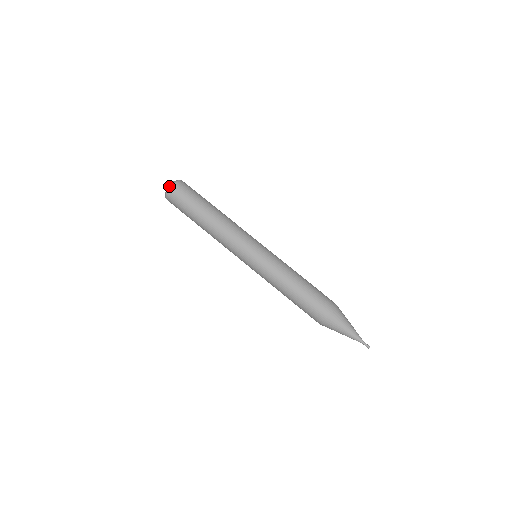
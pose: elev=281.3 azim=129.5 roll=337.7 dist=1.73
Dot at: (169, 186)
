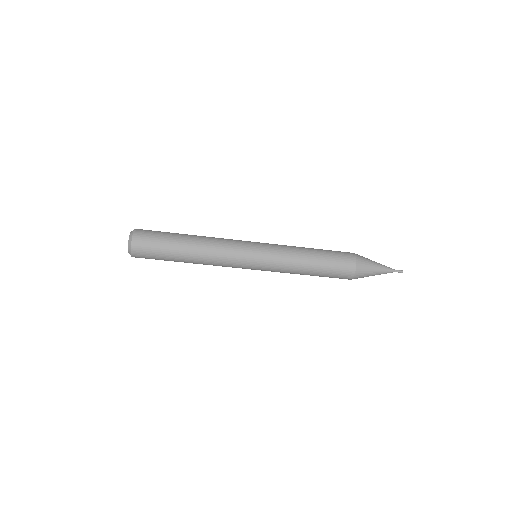
Dot at: occluded
